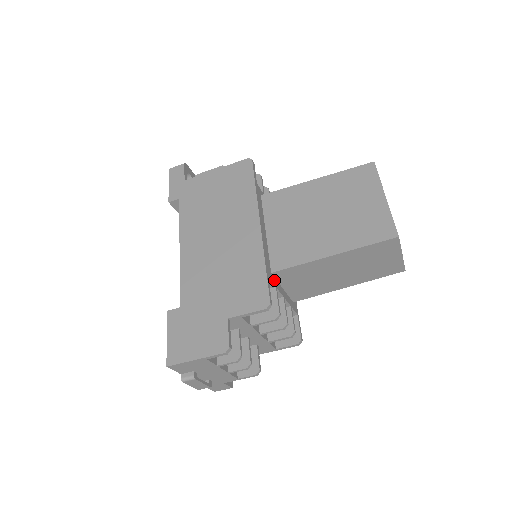
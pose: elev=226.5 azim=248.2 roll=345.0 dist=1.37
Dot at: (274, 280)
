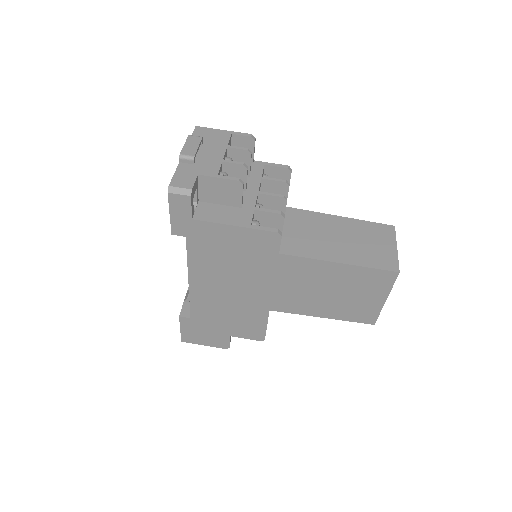
Dot at: occluded
